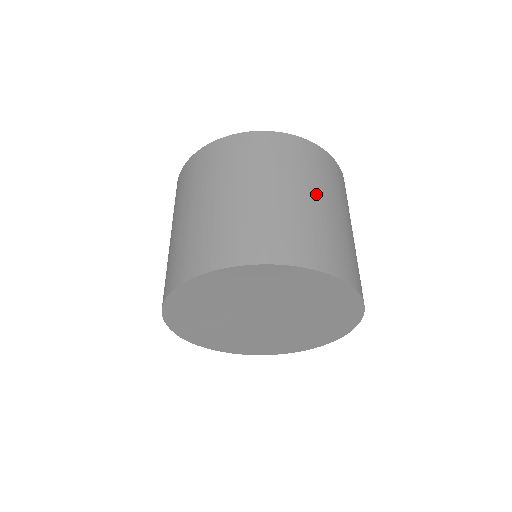
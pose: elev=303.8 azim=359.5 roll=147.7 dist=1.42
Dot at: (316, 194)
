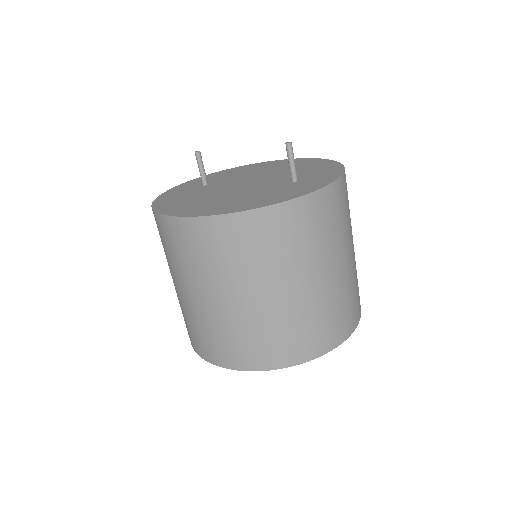
Dot at: (316, 273)
